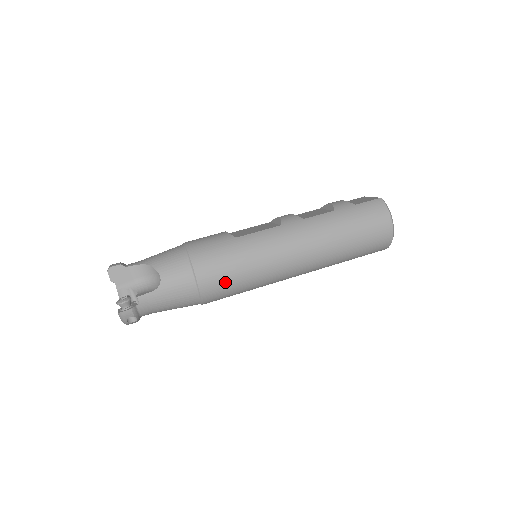
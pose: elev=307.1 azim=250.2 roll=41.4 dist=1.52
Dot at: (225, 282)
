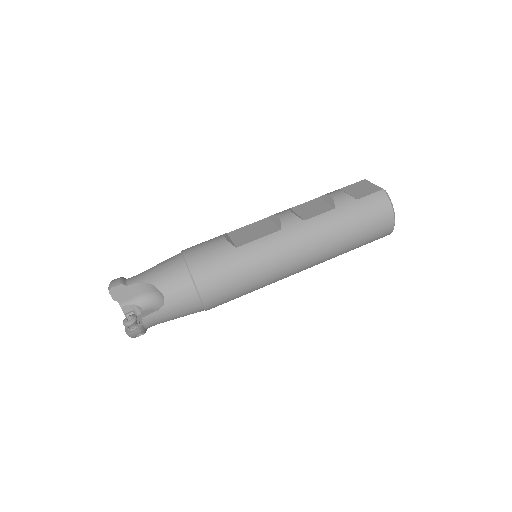
Dot at: (228, 294)
